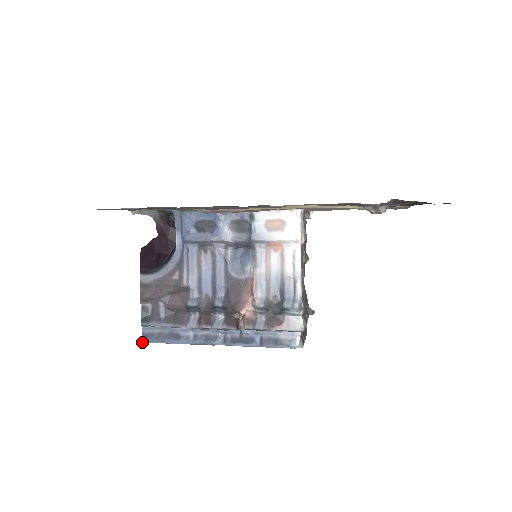
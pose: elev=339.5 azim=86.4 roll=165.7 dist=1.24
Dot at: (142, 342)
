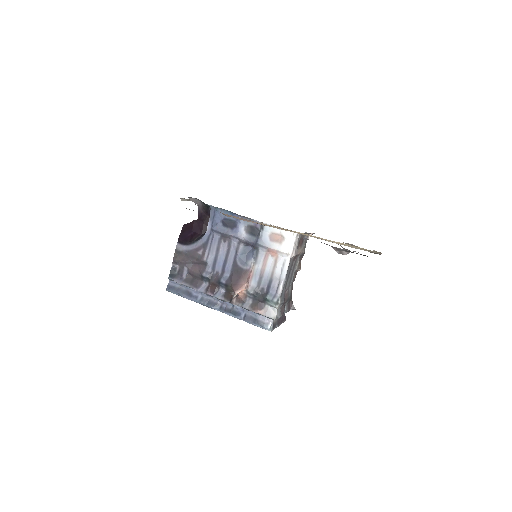
Dot at: (166, 290)
